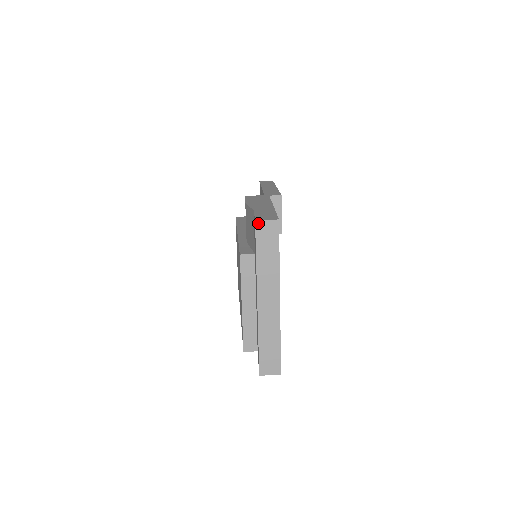
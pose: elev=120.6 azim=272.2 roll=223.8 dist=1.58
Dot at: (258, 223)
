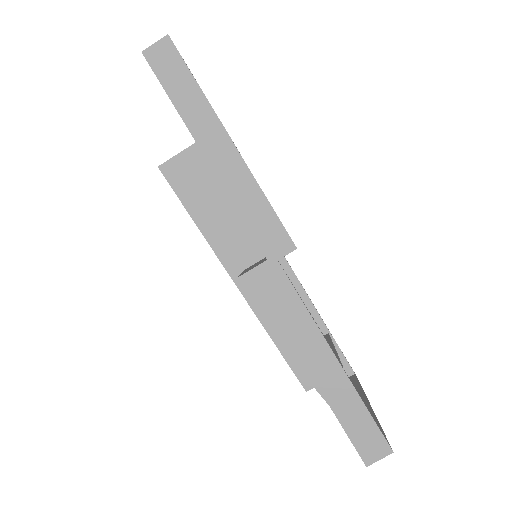
Dot at: (369, 463)
